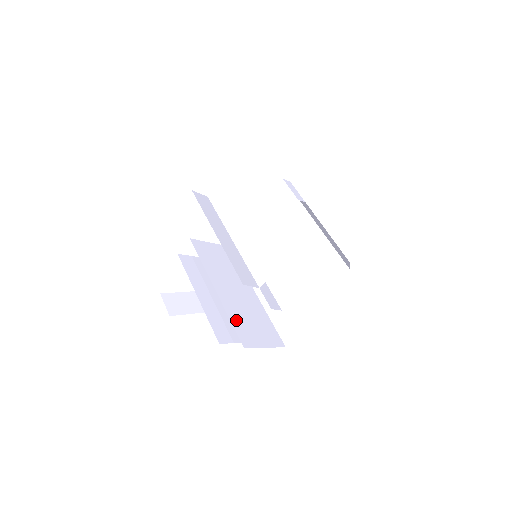
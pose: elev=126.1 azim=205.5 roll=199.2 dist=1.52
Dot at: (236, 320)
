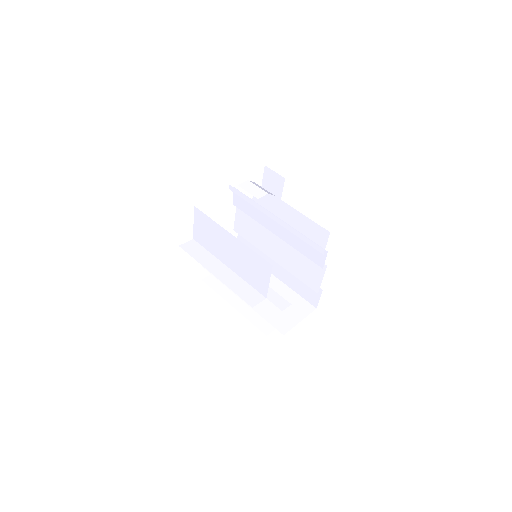
Dot at: (268, 315)
